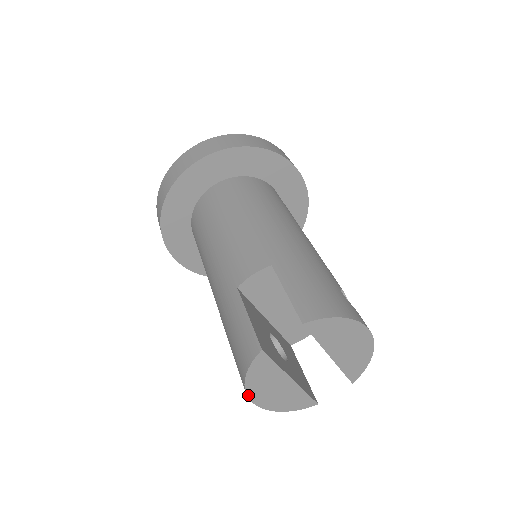
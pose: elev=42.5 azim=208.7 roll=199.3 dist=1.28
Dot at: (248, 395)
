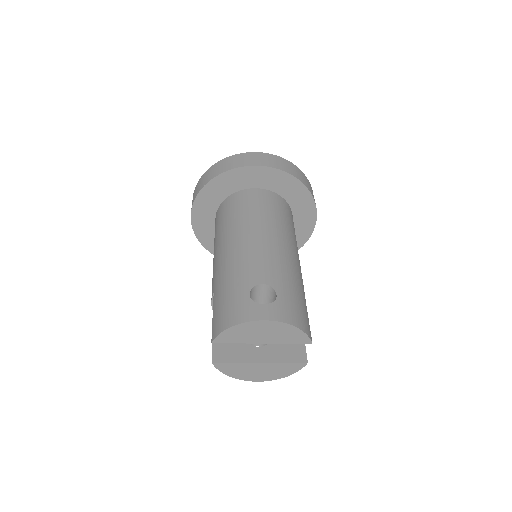
Dot at: (246, 380)
